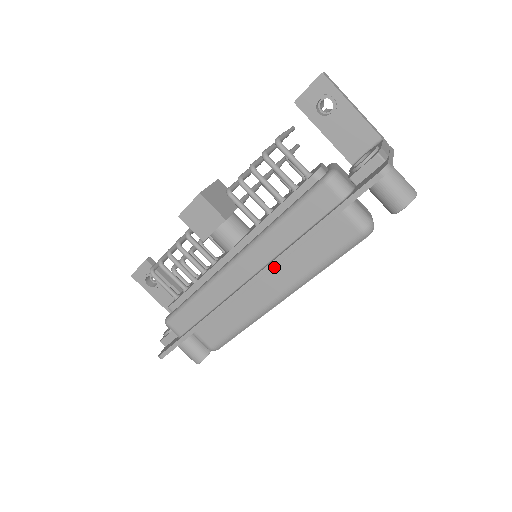
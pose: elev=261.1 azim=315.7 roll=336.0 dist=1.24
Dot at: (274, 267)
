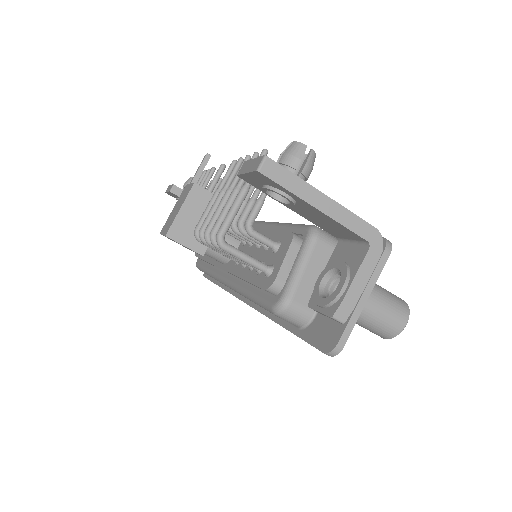
Dot at: occluded
